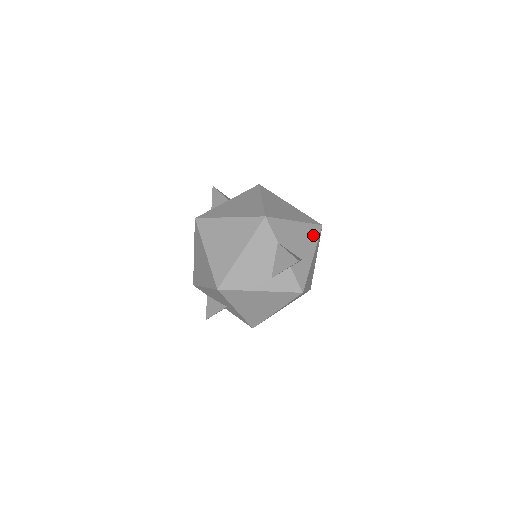
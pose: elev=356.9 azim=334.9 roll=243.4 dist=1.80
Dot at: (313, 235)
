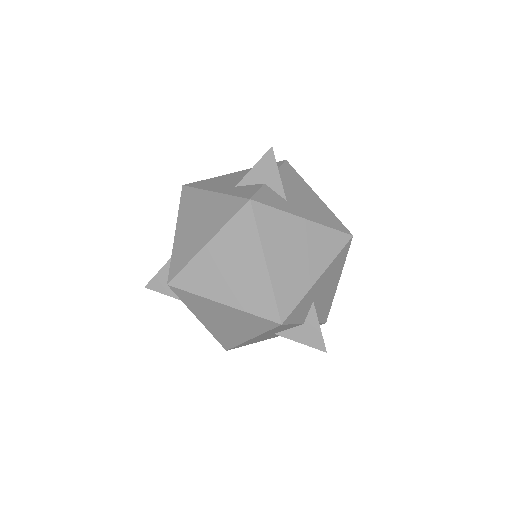
Dot at: (328, 220)
